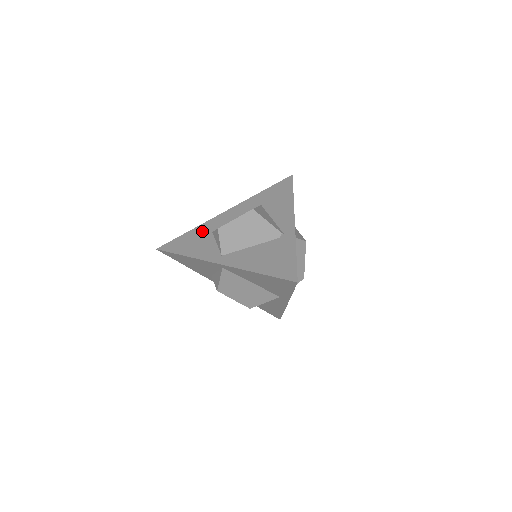
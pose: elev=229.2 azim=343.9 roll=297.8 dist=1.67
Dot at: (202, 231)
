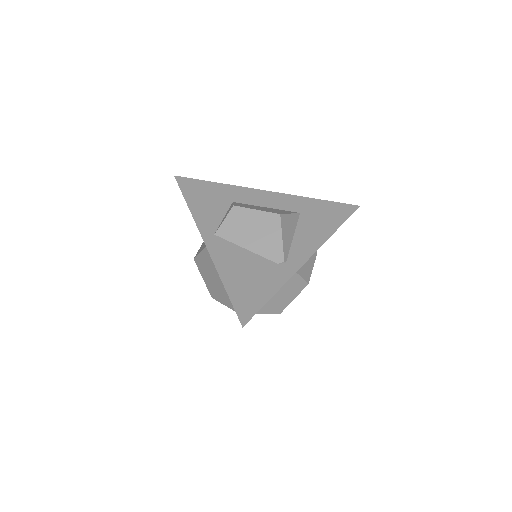
Dot at: (226, 193)
